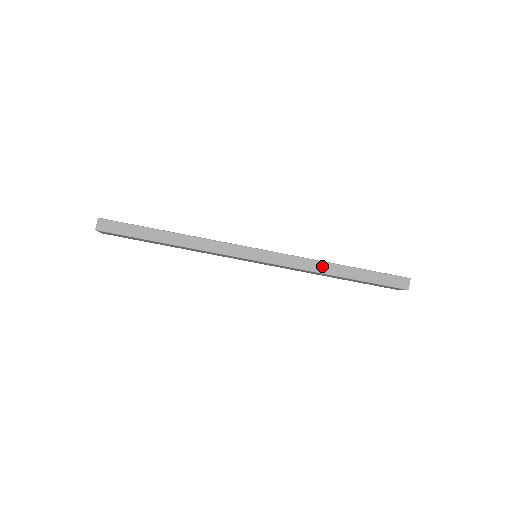
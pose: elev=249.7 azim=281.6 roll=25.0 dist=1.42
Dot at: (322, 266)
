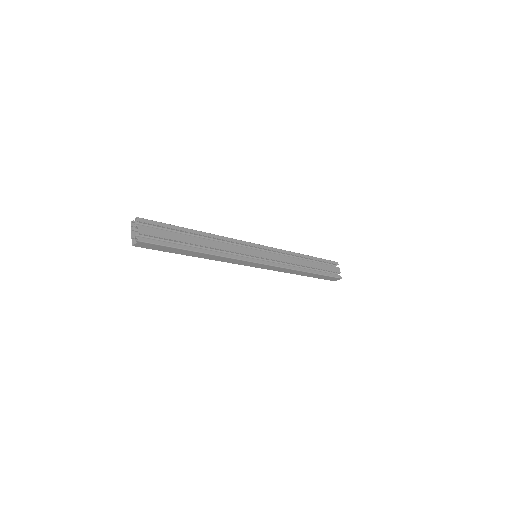
Dot at: (296, 272)
